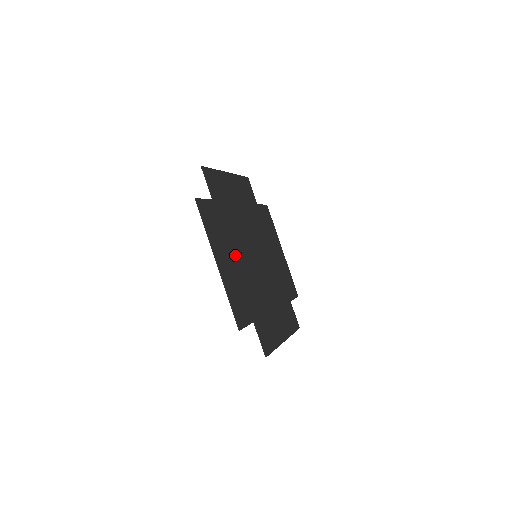
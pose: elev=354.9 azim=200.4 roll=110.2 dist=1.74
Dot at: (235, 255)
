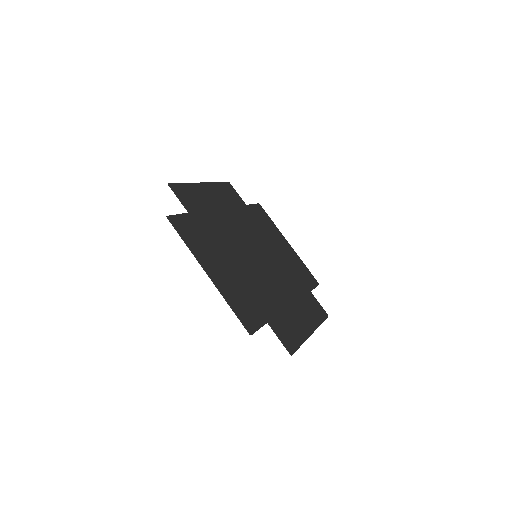
Dot at: (229, 261)
